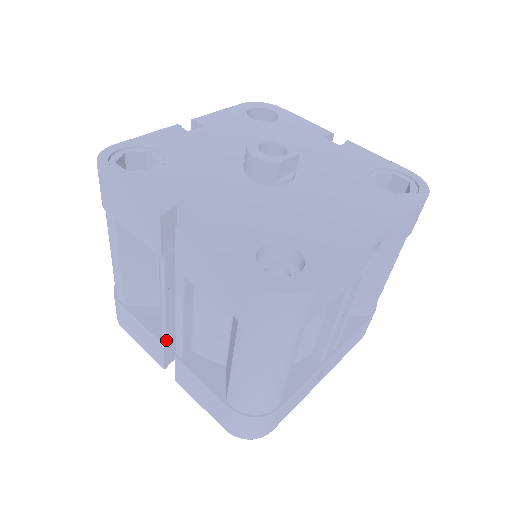
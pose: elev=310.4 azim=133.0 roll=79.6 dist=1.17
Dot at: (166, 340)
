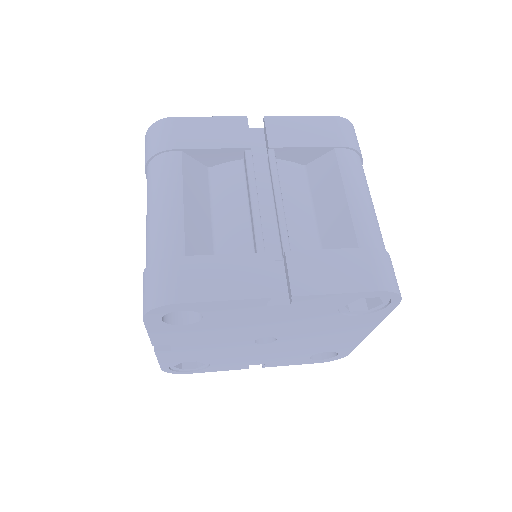
Dot at: (264, 249)
